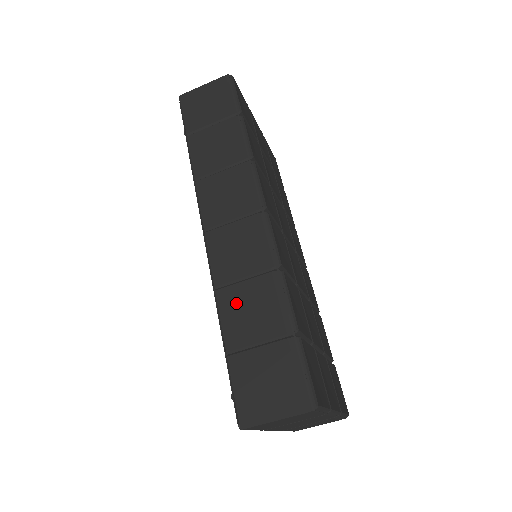
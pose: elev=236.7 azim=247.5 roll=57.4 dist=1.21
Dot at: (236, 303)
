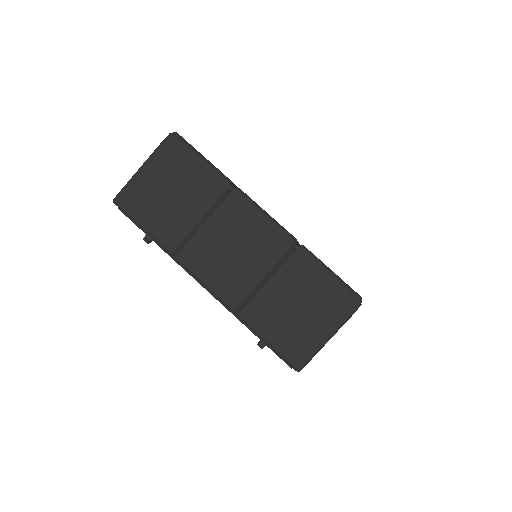
Dot at: occluded
